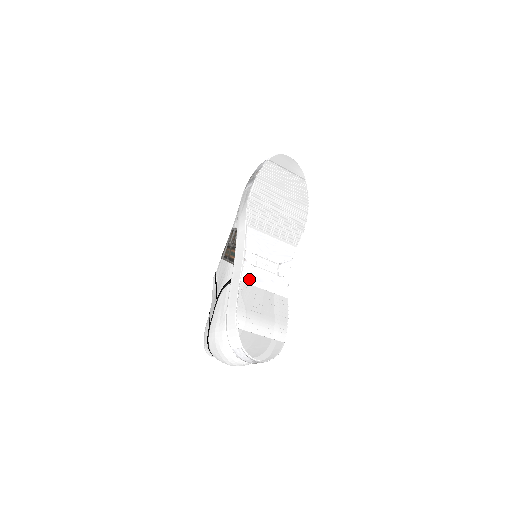
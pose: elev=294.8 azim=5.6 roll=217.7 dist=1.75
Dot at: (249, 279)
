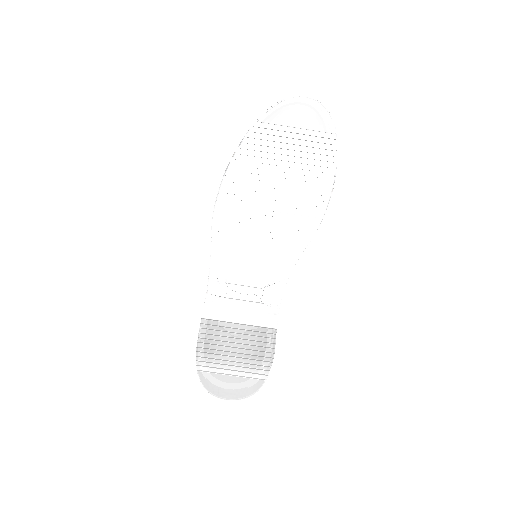
Dot at: (214, 314)
